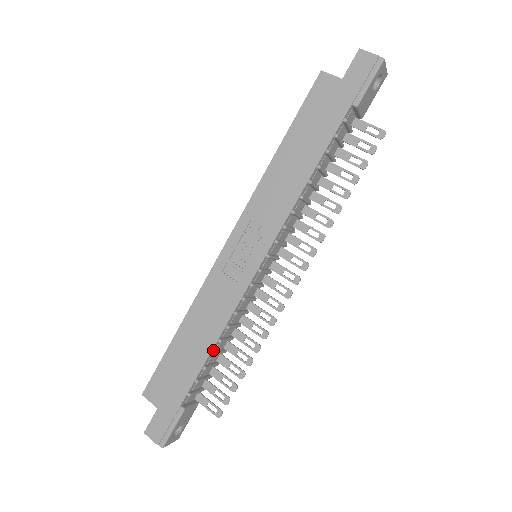
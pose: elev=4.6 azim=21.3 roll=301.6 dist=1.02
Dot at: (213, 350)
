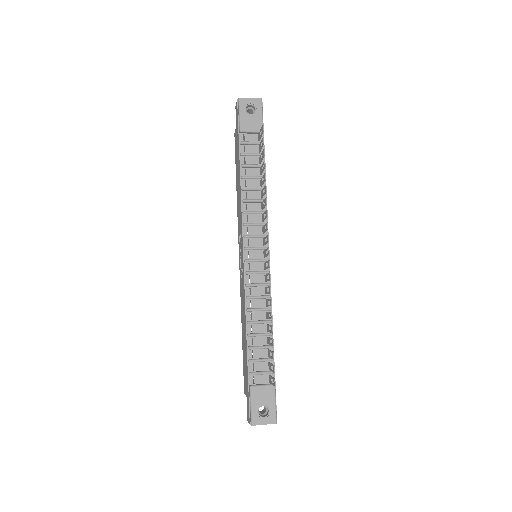
Dot at: (249, 332)
